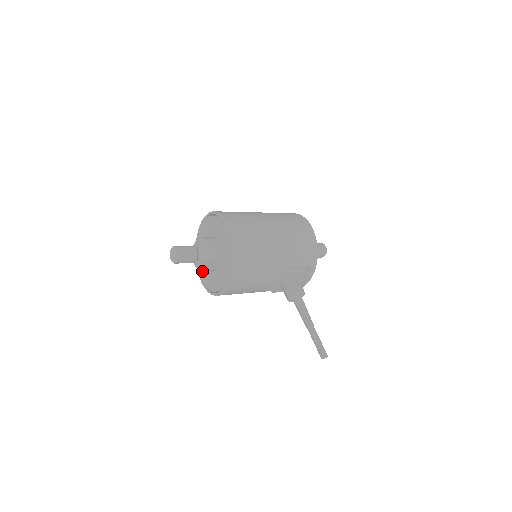
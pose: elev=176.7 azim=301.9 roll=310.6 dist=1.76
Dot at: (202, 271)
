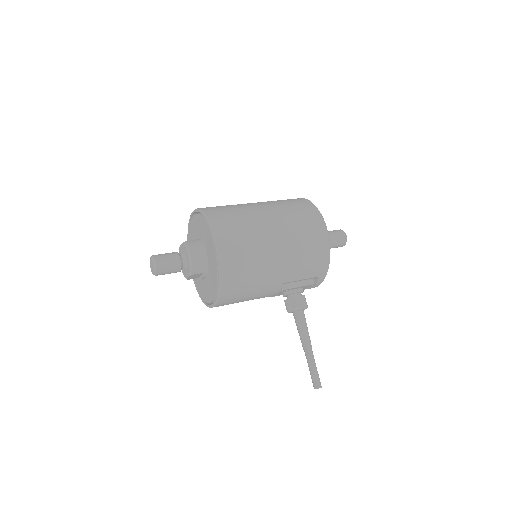
Dot at: occluded
